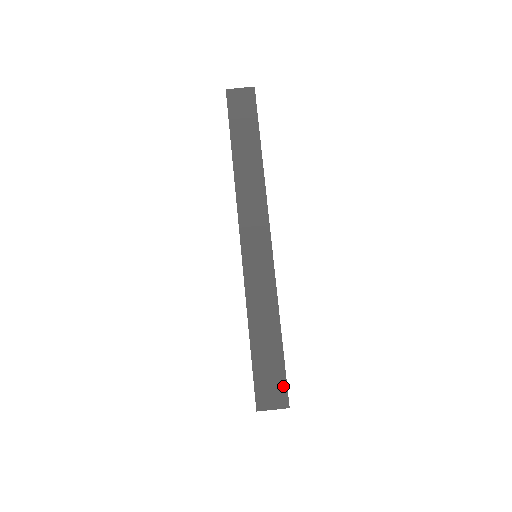
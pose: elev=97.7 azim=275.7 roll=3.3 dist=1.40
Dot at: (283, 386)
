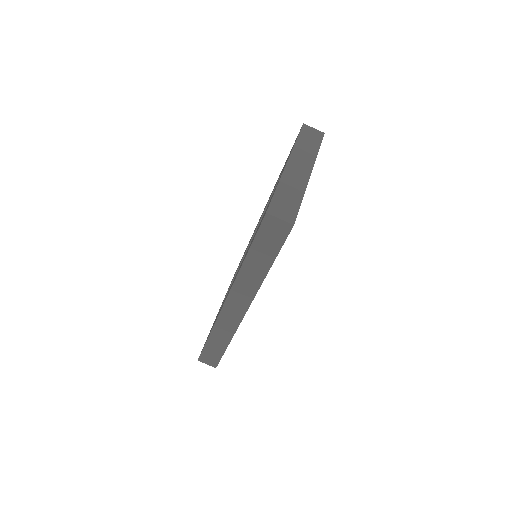
Dot at: (217, 362)
